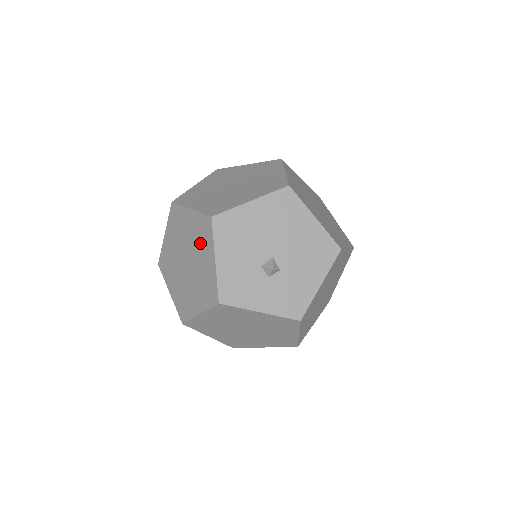
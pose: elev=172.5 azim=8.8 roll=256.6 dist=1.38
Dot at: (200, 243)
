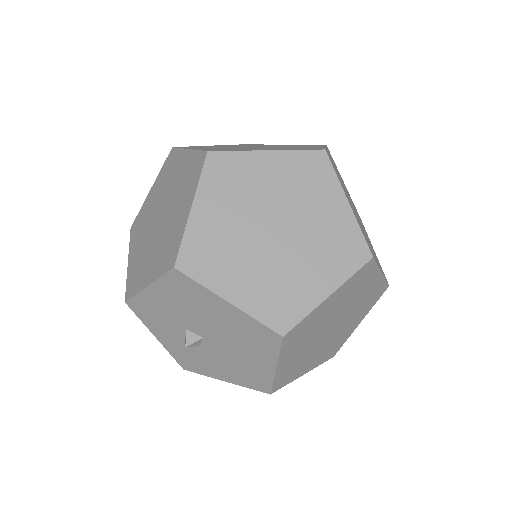
Dot at: (163, 246)
